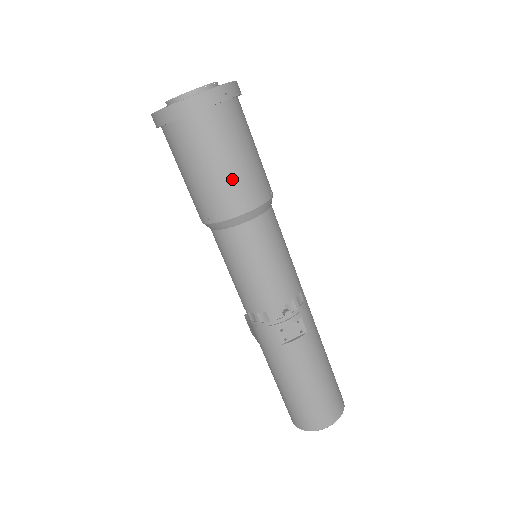
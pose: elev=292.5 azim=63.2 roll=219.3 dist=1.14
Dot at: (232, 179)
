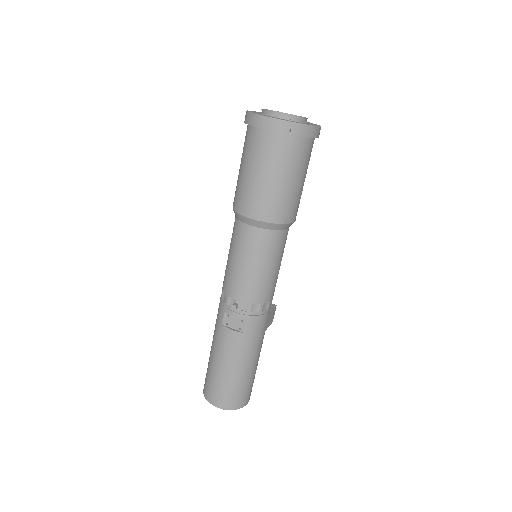
Dot at: (257, 189)
